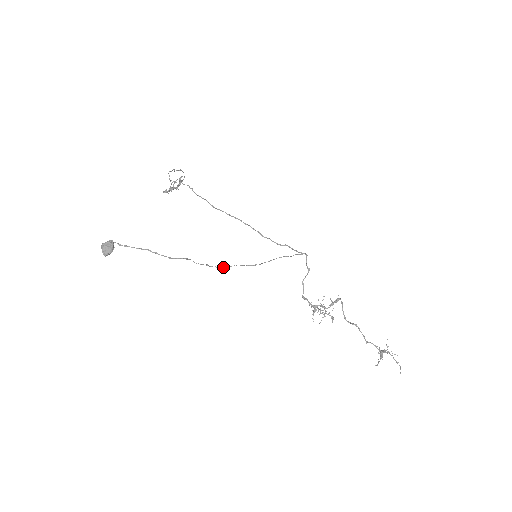
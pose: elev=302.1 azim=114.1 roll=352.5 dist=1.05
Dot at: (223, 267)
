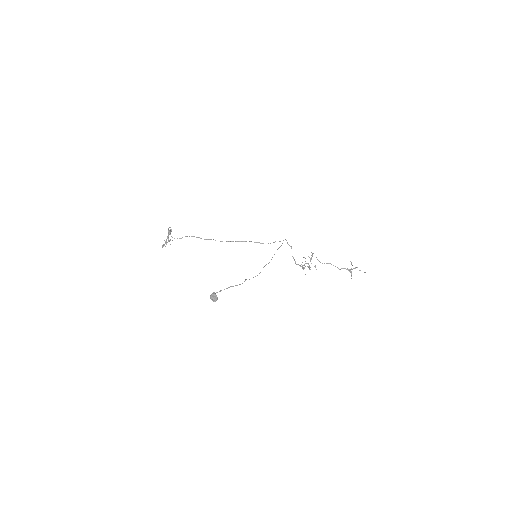
Dot at: occluded
